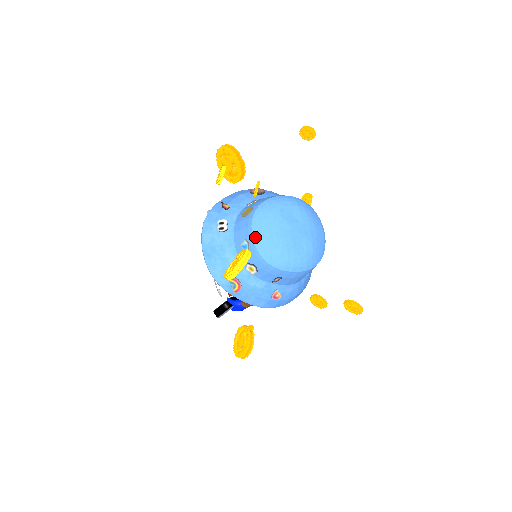
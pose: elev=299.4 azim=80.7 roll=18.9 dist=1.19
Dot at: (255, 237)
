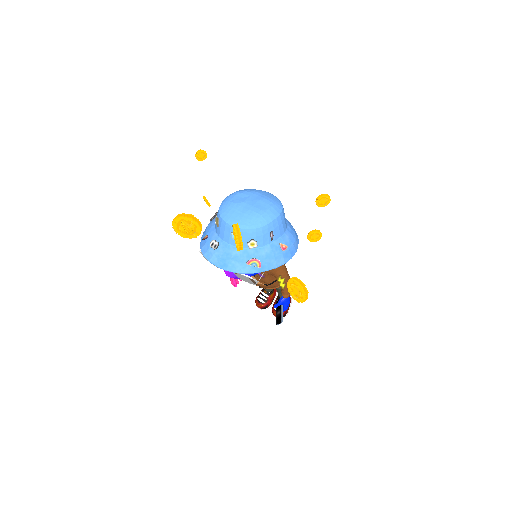
Dot at: occluded
